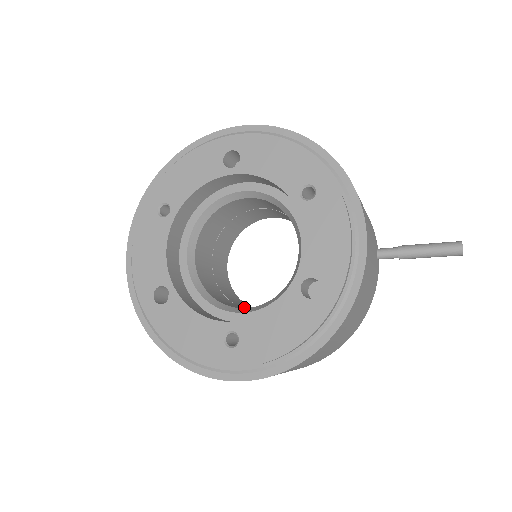
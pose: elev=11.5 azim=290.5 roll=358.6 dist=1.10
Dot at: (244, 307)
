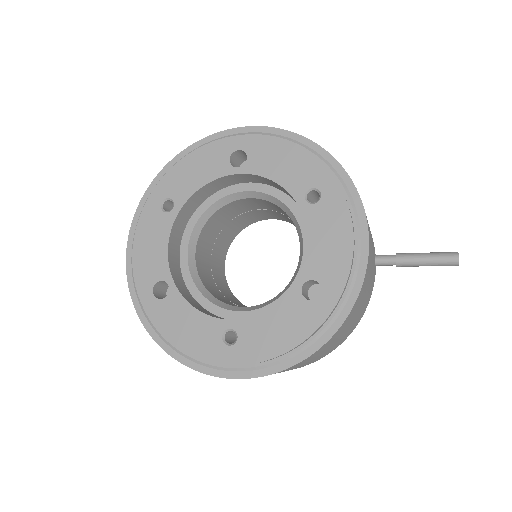
Dot at: (241, 306)
